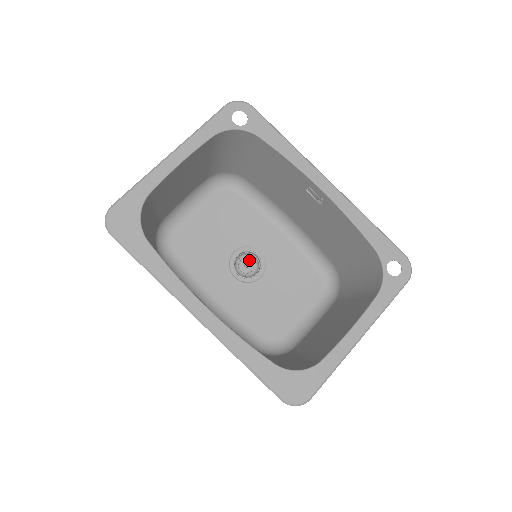
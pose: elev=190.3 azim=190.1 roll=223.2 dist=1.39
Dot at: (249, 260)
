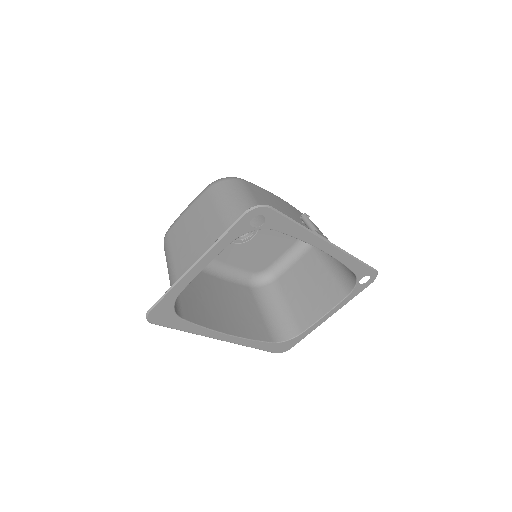
Dot at: occluded
